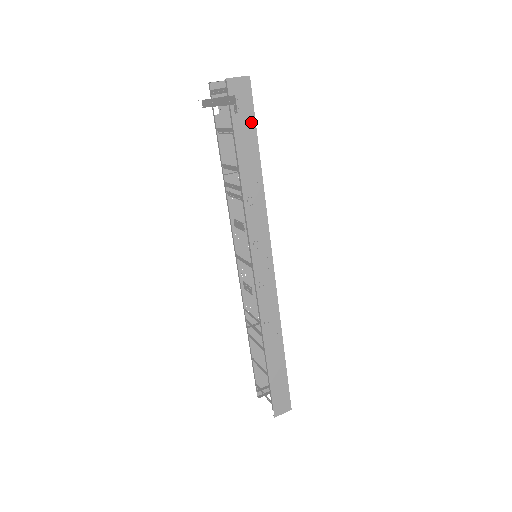
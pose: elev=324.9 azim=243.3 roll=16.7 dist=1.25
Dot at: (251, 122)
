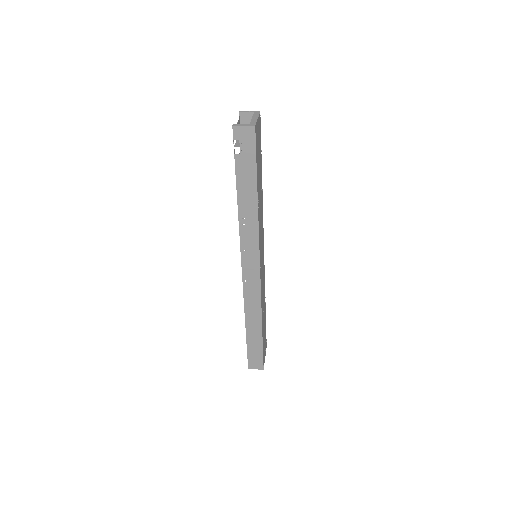
Dot at: (252, 163)
